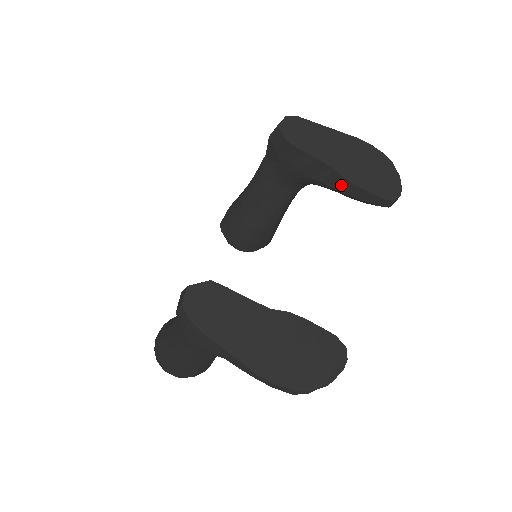
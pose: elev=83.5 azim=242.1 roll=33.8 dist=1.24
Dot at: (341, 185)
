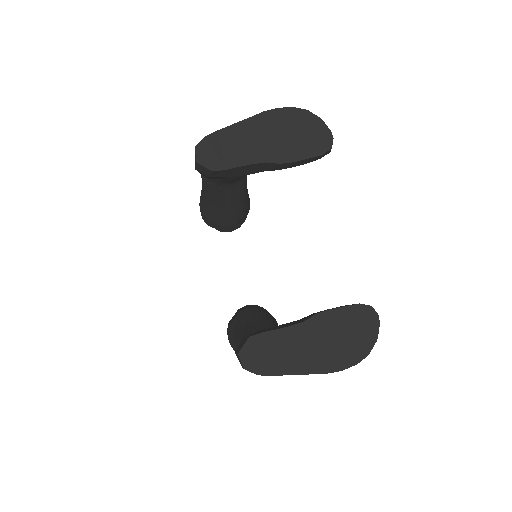
Dot at: (281, 167)
